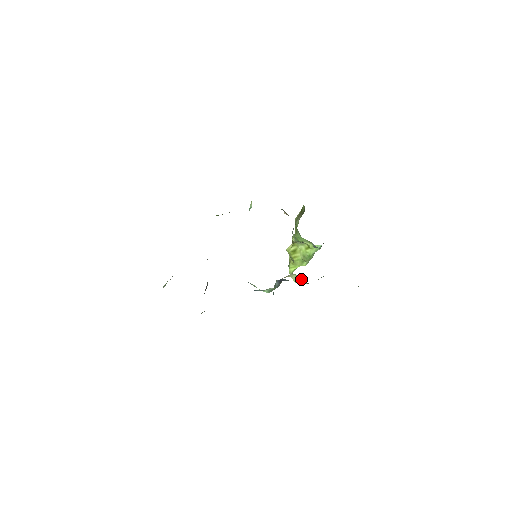
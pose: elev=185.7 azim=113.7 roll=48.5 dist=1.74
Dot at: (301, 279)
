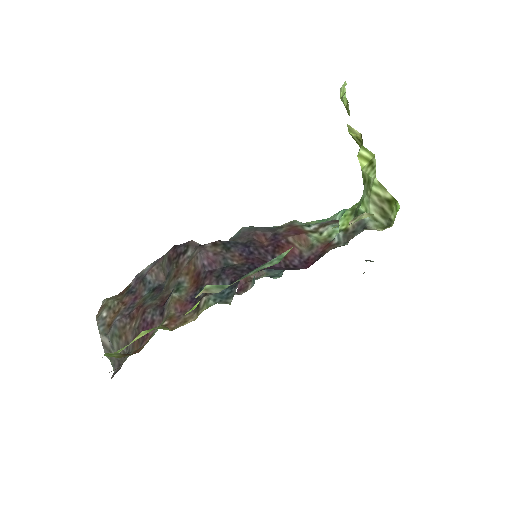
Dot at: occluded
